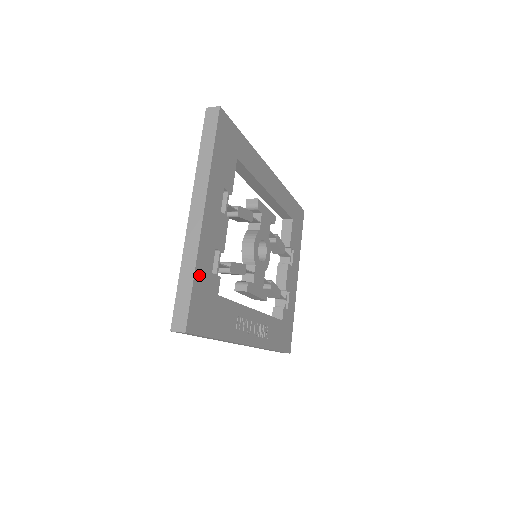
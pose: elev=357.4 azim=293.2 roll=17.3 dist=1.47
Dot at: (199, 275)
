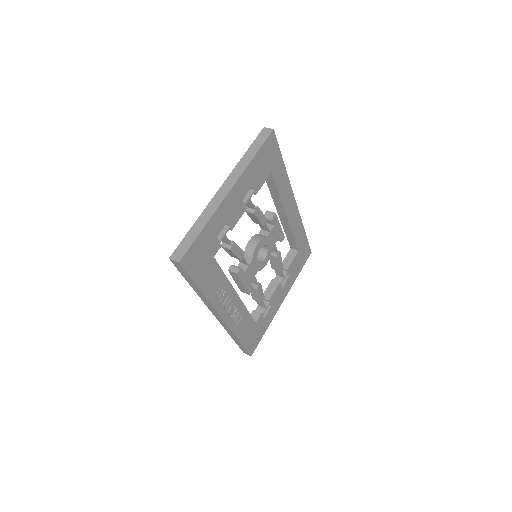
Dot at: (207, 231)
